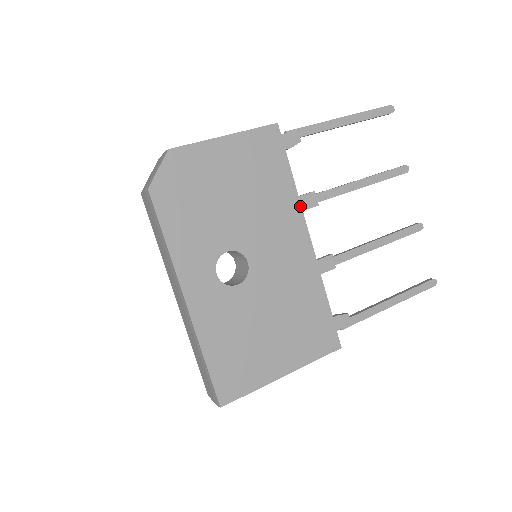
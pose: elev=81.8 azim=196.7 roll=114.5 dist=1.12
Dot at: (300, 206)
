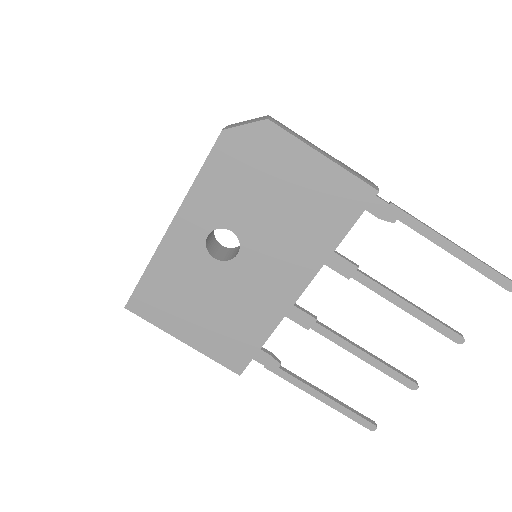
Dot at: (322, 265)
